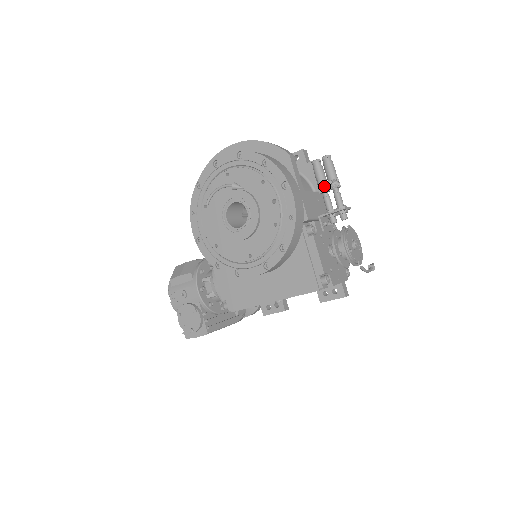
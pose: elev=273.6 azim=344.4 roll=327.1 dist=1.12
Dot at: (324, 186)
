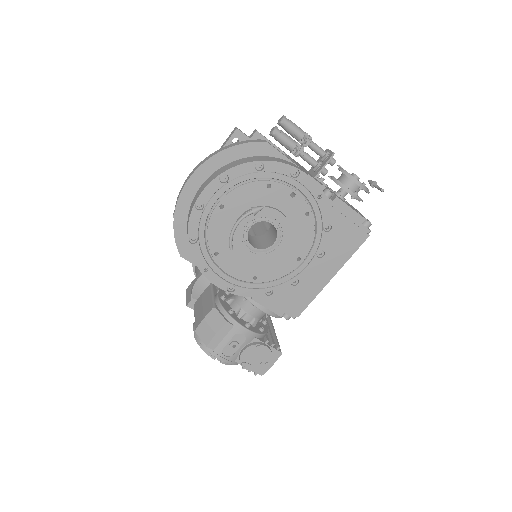
Dot at: (299, 148)
